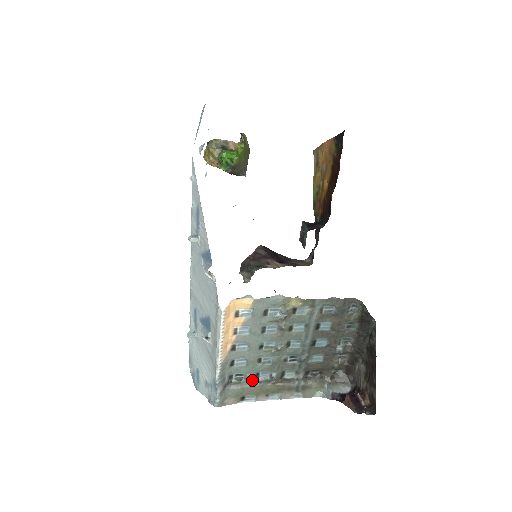
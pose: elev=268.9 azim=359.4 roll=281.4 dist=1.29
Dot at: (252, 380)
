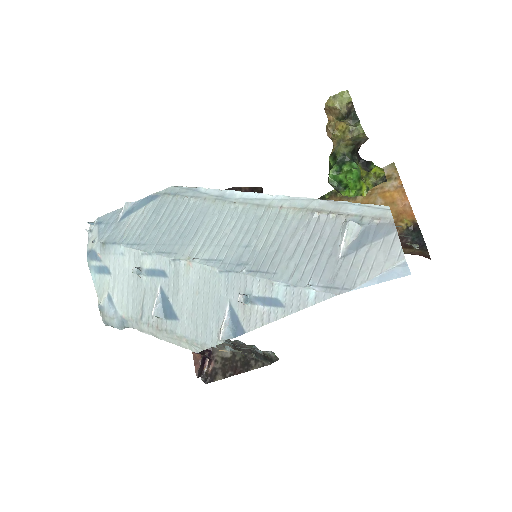
Dot at: occluded
